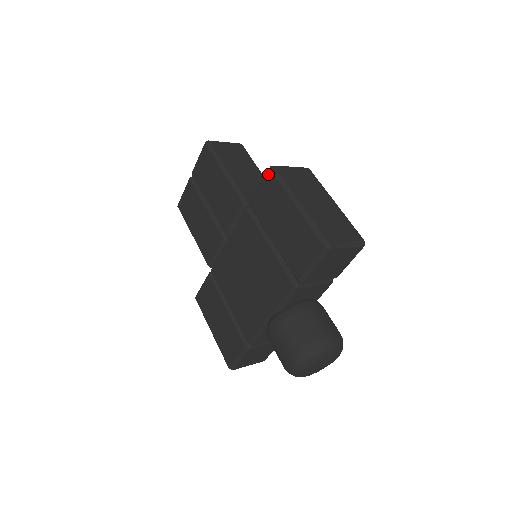
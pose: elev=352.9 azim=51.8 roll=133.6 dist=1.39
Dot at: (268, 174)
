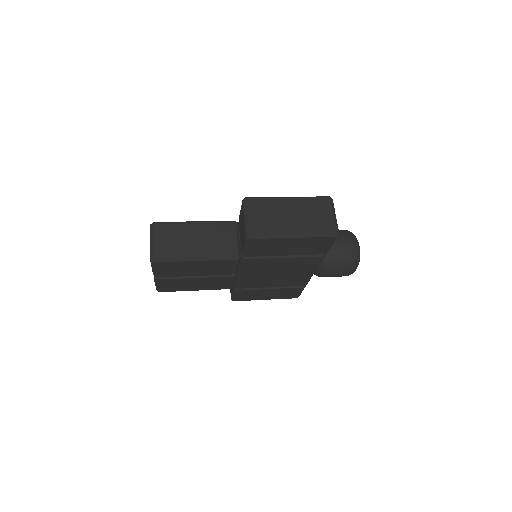
Dot at: (251, 241)
